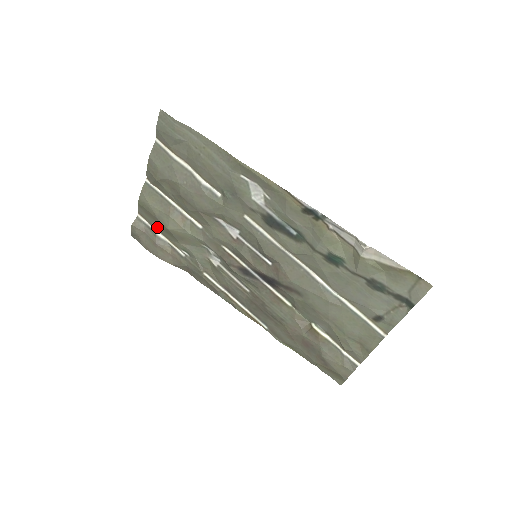
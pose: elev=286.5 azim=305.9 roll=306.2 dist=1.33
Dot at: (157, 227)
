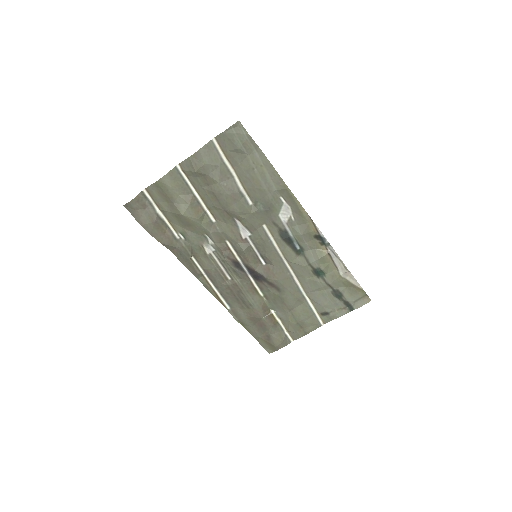
Dot at: (165, 208)
